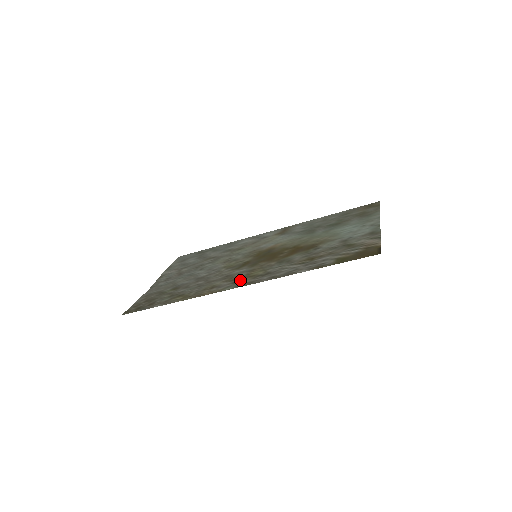
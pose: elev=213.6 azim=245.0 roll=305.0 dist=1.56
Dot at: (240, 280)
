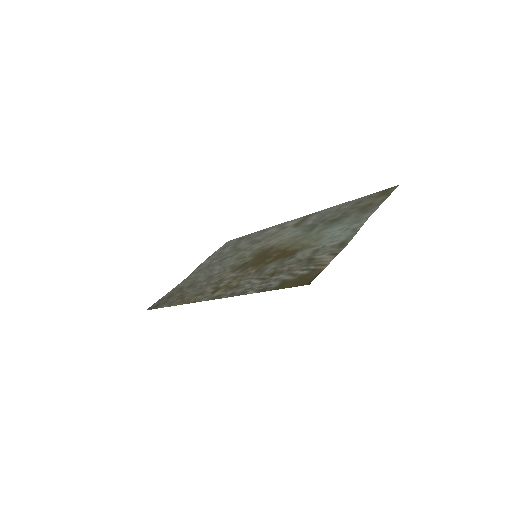
Dot at: (218, 290)
